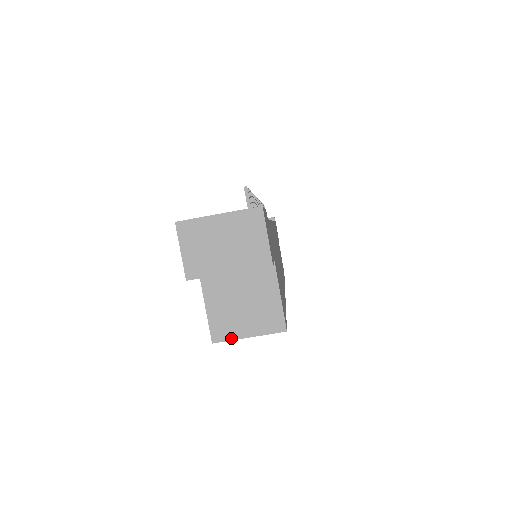
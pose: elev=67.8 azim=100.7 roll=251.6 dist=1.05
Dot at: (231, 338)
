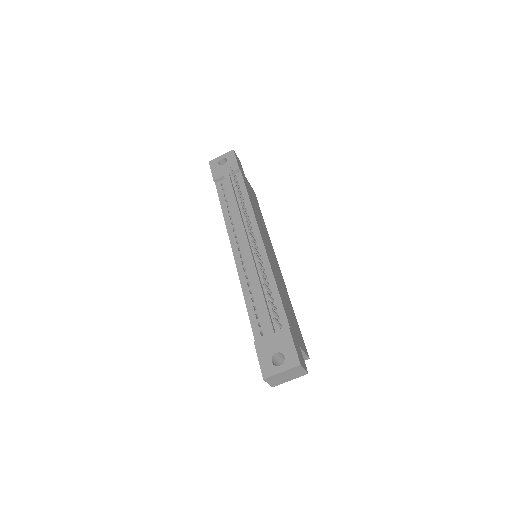
Dot at: occluded
